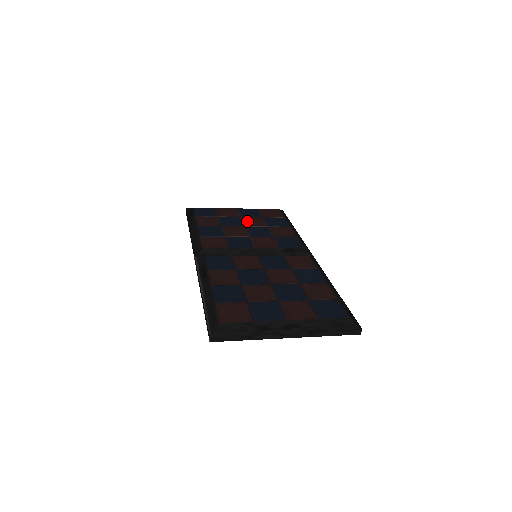
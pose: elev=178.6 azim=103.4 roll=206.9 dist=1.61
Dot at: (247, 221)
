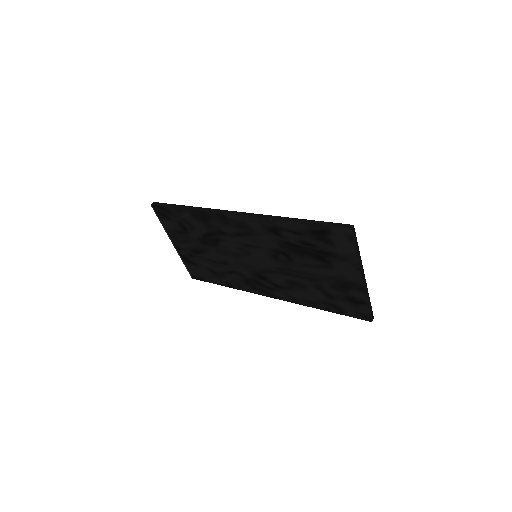
Dot at: occluded
